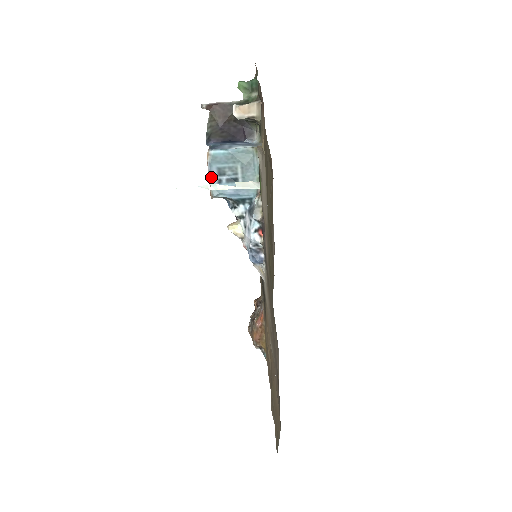
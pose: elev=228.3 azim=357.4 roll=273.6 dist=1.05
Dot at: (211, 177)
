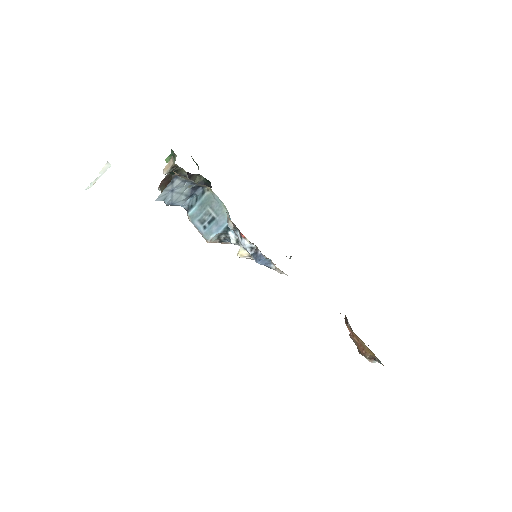
Dot at: (198, 229)
